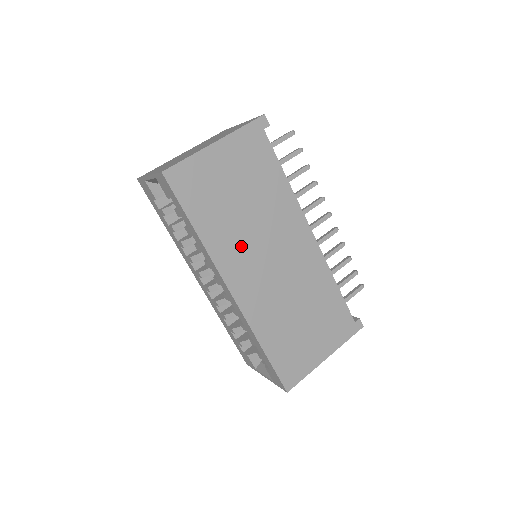
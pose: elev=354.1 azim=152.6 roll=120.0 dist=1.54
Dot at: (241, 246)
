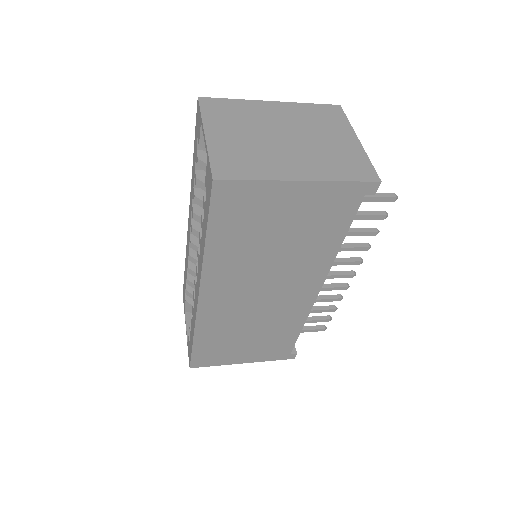
Dot at: (241, 272)
